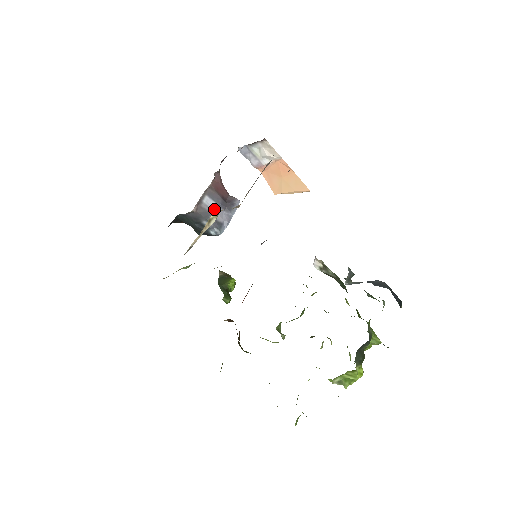
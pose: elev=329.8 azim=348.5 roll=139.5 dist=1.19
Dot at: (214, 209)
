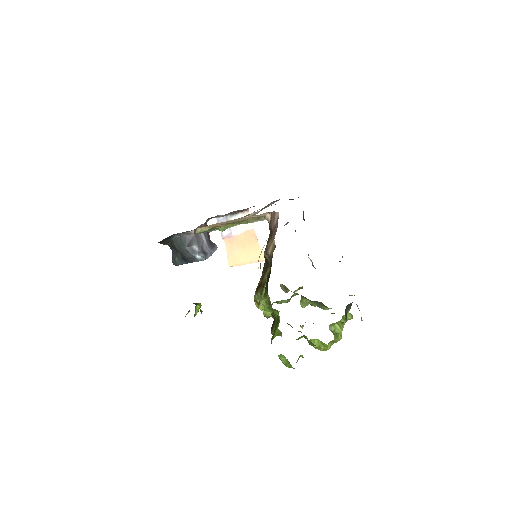
Dot at: (203, 241)
